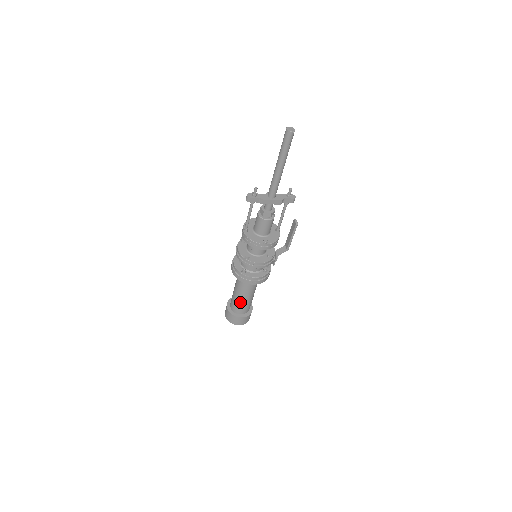
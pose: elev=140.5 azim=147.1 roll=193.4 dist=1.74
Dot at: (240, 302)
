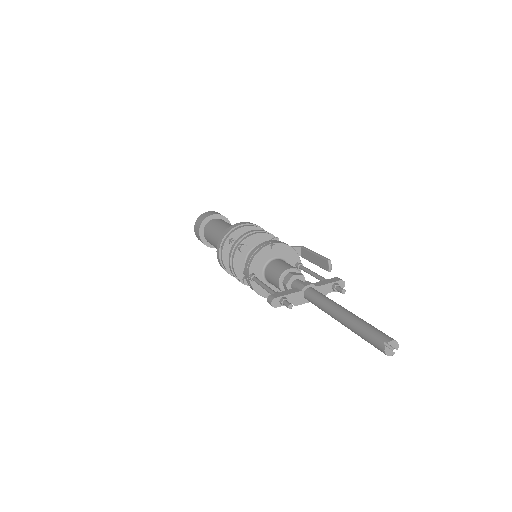
Dot at: occluded
